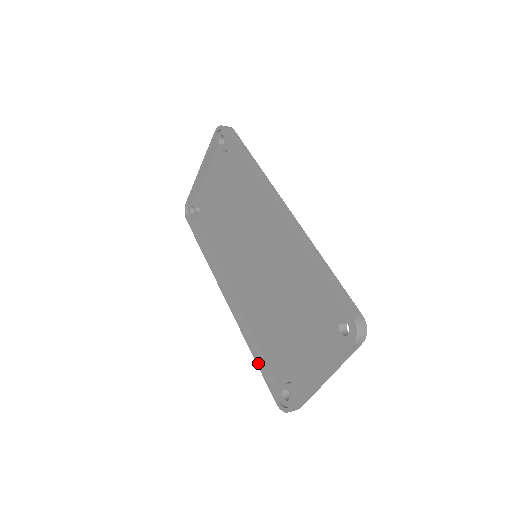
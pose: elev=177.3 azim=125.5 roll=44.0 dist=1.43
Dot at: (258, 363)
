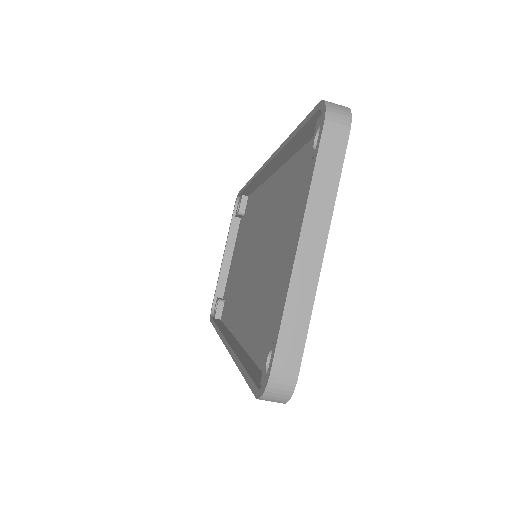
Dot at: (242, 368)
